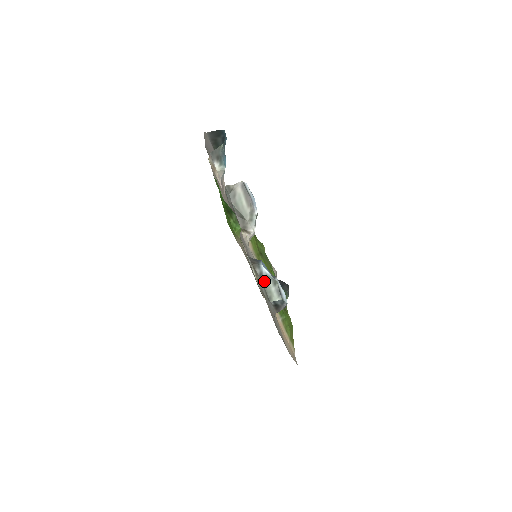
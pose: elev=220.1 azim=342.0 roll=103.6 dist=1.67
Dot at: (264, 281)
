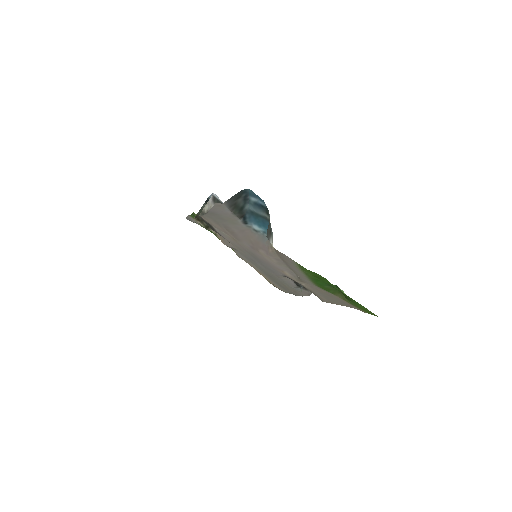
Dot at: occluded
